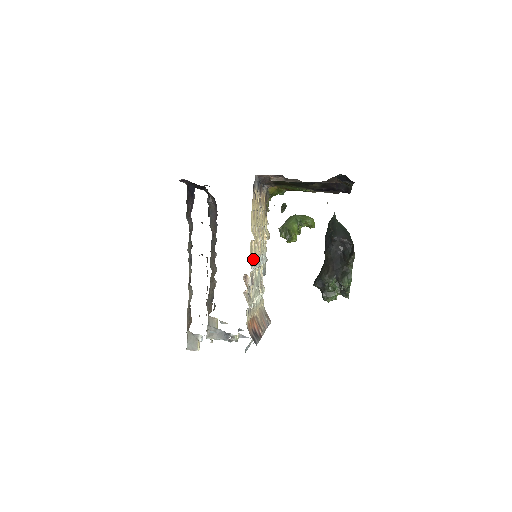
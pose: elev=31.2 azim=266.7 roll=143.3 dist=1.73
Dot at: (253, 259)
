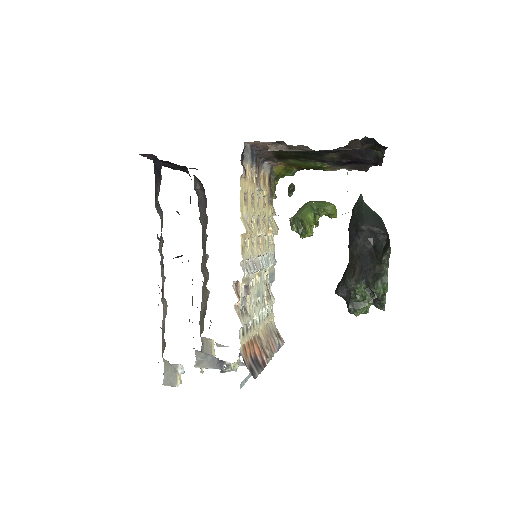
Dot at: (248, 259)
